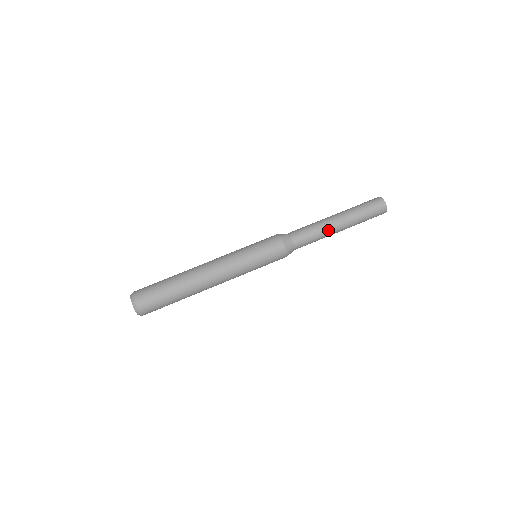
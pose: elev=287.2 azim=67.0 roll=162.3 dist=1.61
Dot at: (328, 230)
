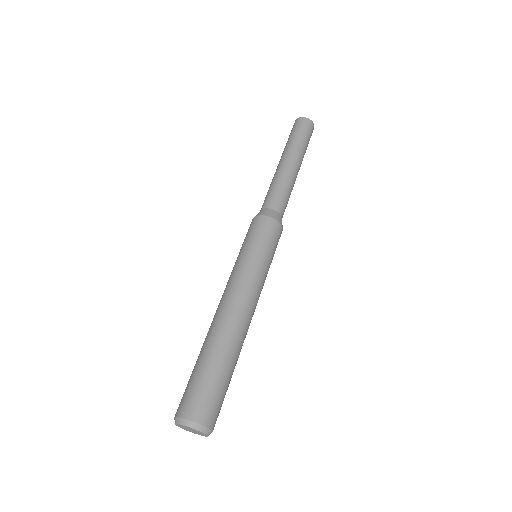
Dot at: (285, 173)
